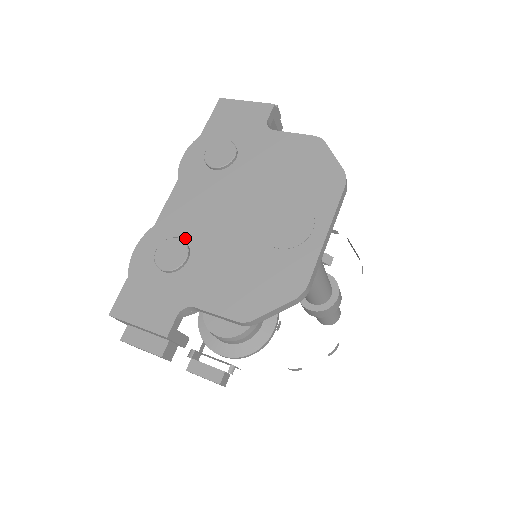
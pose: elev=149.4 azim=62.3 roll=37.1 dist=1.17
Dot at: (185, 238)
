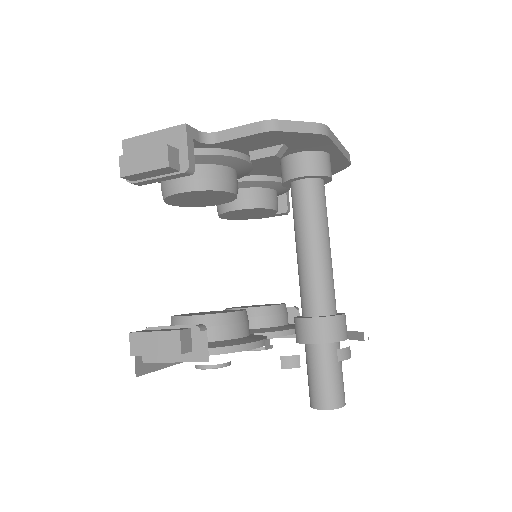
Dot at: occluded
